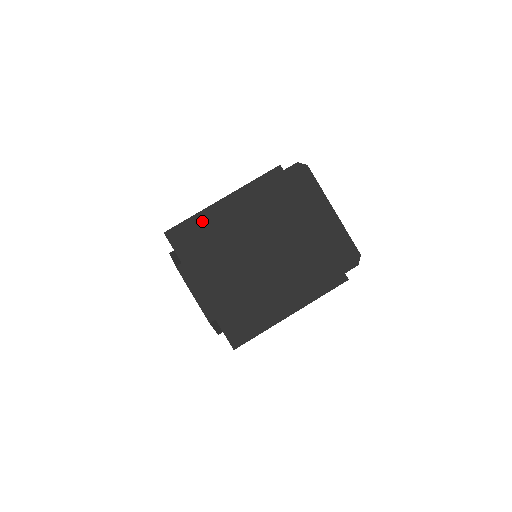
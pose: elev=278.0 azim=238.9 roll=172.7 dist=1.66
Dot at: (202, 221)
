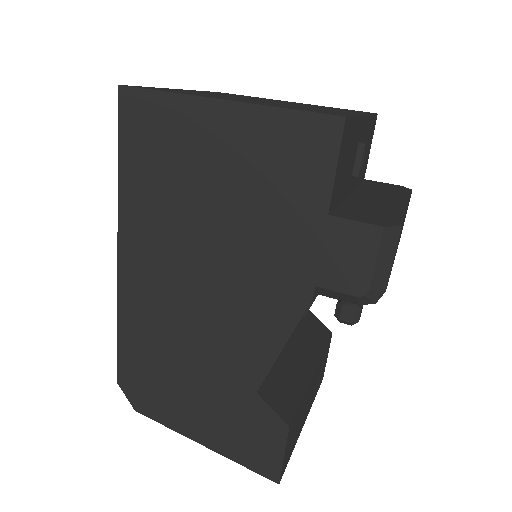
Dot at: occluded
